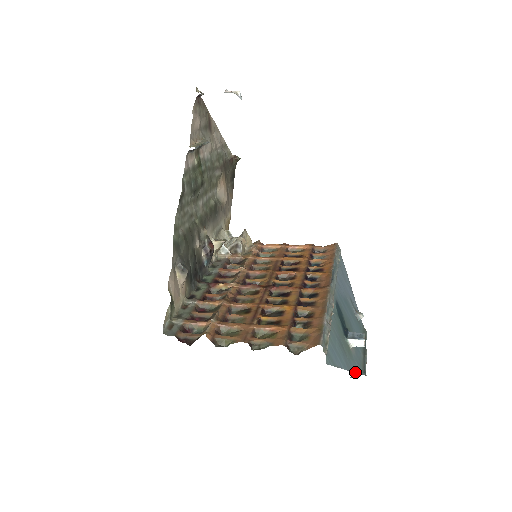
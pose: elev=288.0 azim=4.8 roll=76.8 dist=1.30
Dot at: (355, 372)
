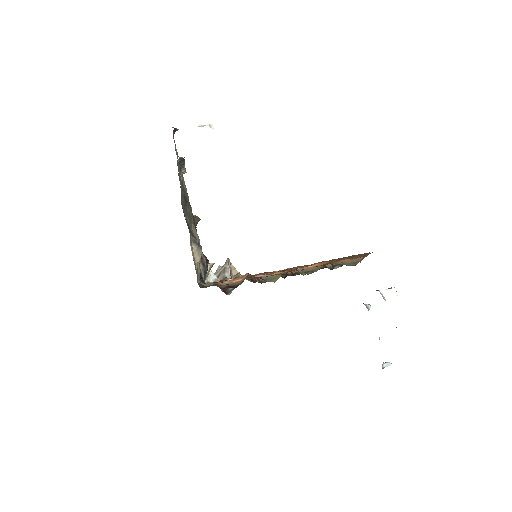
Dot at: occluded
